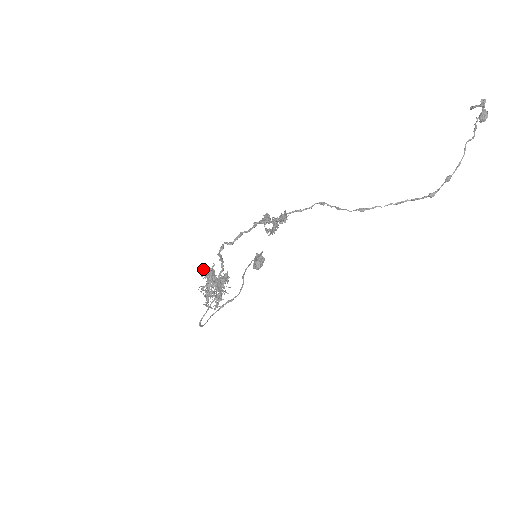
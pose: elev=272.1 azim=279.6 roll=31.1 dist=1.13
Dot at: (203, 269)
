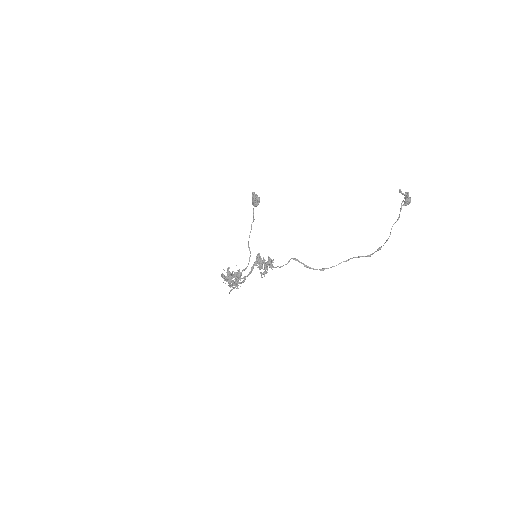
Dot at: (223, 275)
